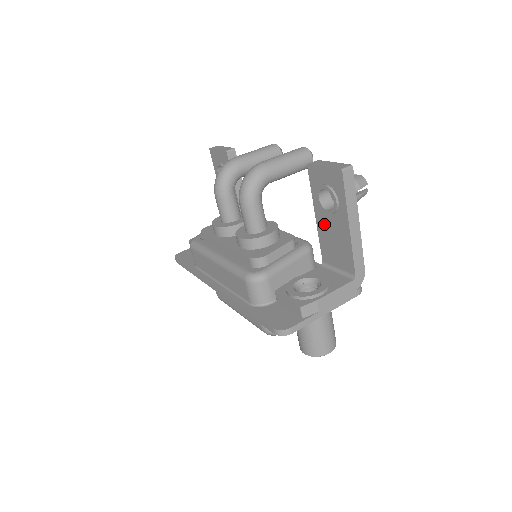
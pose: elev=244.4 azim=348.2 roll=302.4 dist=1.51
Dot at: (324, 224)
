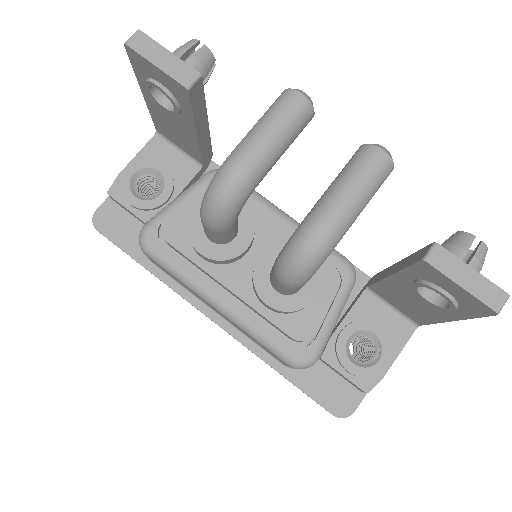
Dot at: (402, 289)
